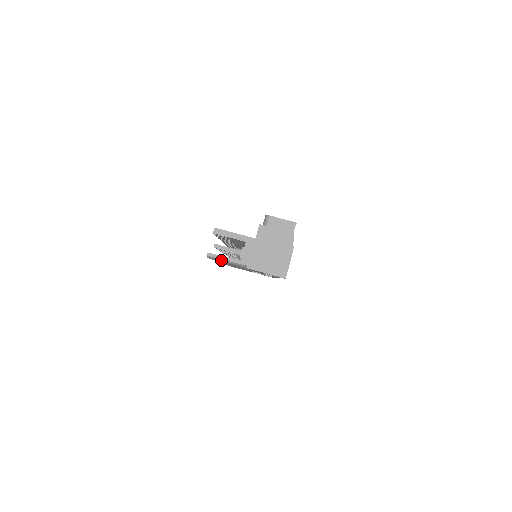
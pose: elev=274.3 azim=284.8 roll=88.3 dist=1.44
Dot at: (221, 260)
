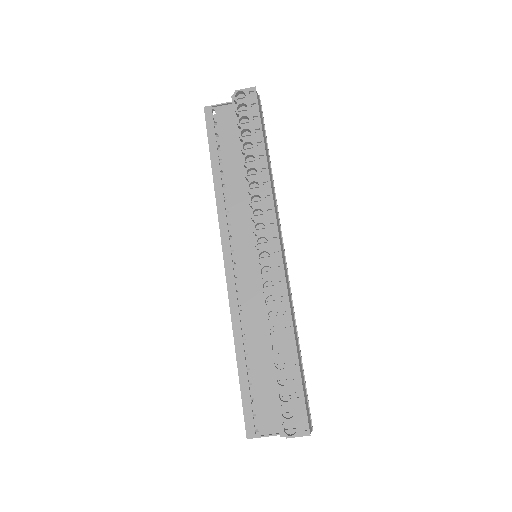
Dot at: occluded
